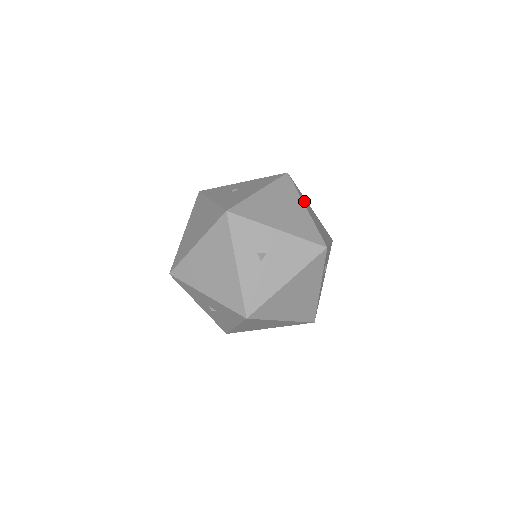
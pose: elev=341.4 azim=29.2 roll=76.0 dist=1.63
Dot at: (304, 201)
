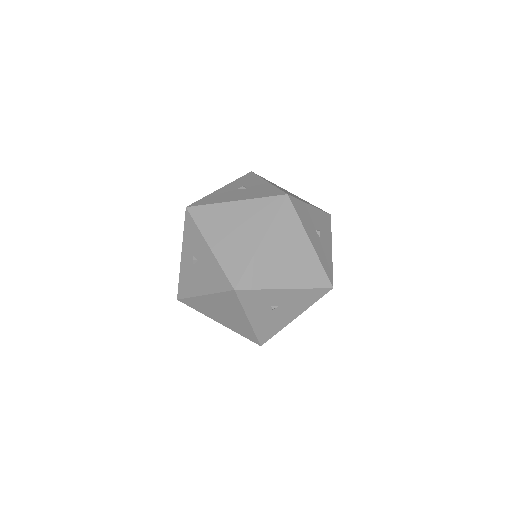
Dot at: (280, 232)
